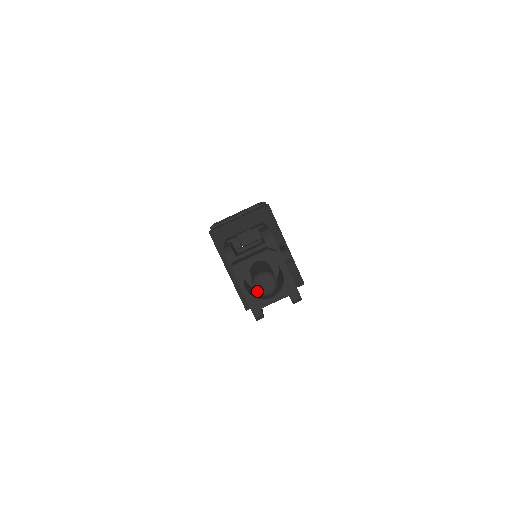
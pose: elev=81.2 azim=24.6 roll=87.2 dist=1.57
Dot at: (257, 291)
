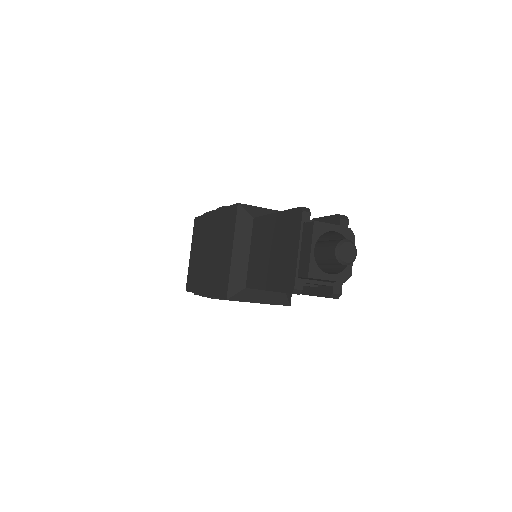
Dot at: (338, 254)
